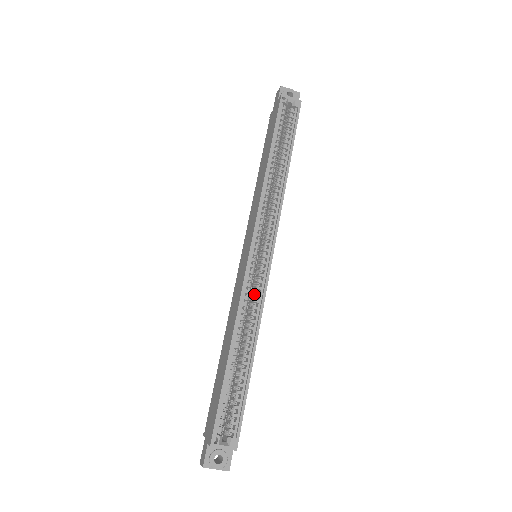
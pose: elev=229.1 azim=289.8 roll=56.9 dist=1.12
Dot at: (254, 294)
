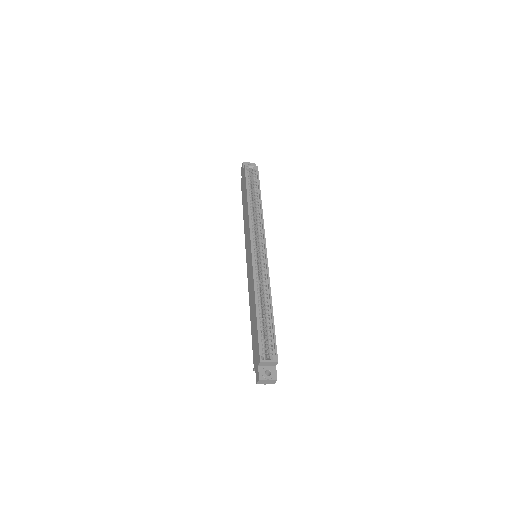
Dot at: (261, 274)
